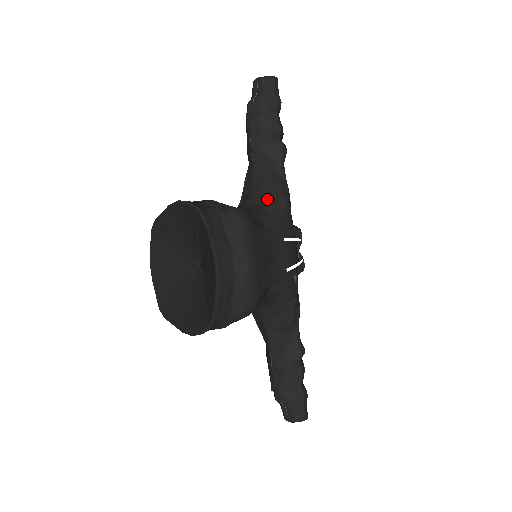
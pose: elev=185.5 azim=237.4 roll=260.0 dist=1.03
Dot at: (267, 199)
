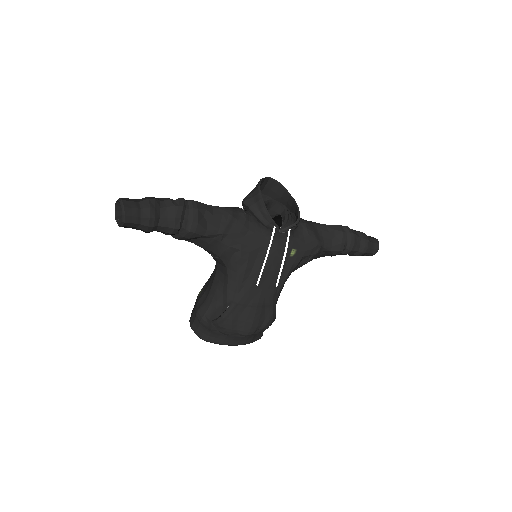
Dot at: (224, 263)
